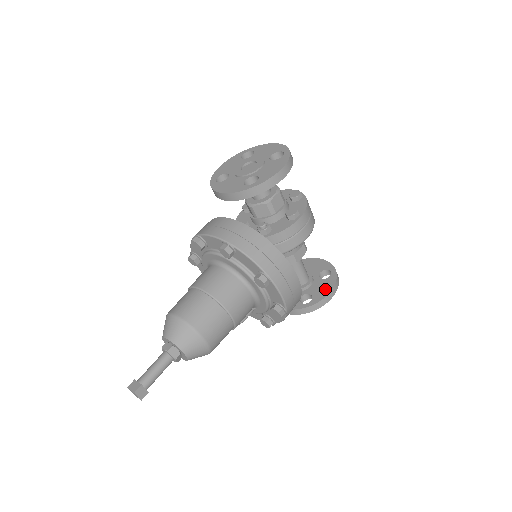
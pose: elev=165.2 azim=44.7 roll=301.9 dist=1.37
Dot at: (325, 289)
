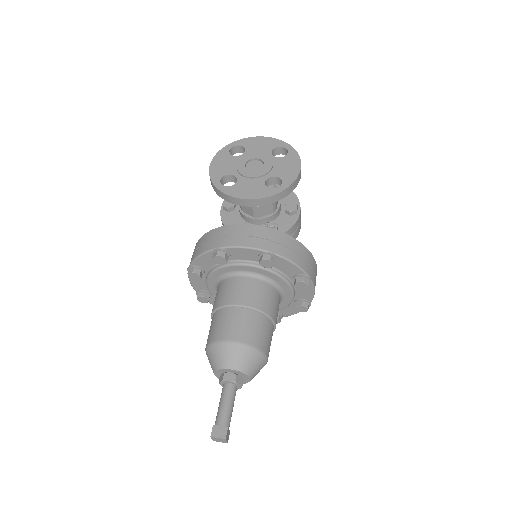
Dot at: occluded
